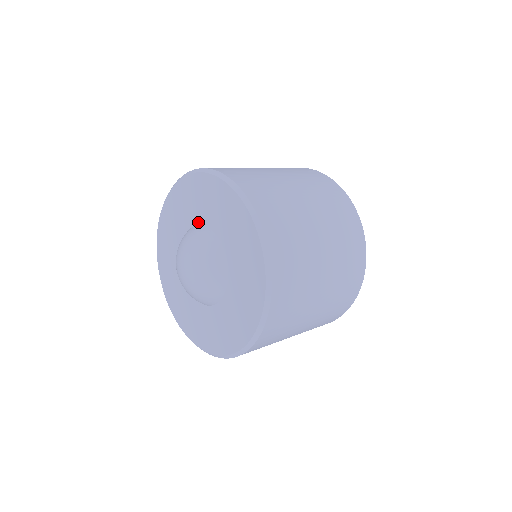
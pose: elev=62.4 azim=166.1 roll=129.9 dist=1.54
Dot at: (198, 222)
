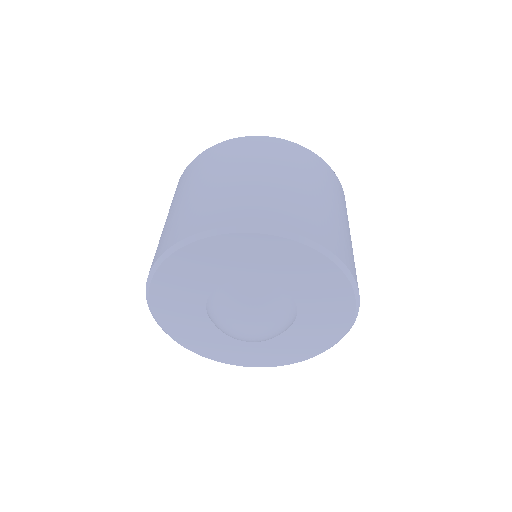
Dot at: (285, 287)
